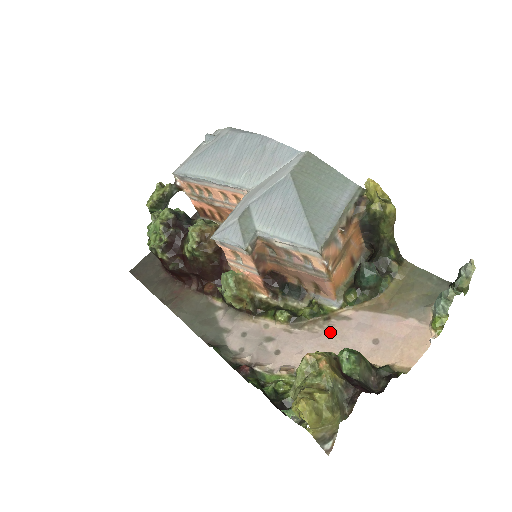
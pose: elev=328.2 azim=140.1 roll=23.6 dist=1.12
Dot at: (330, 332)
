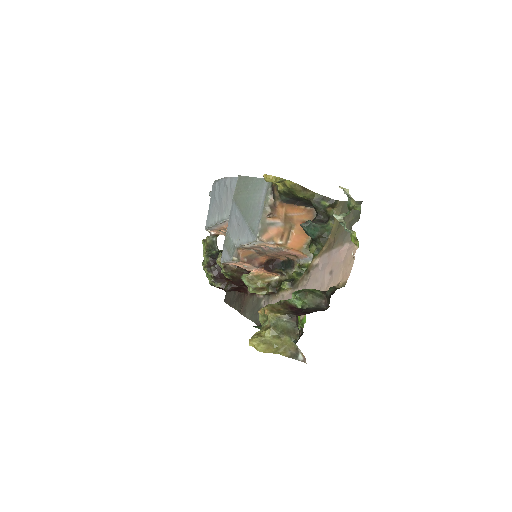
Dot at: (310, 281)
